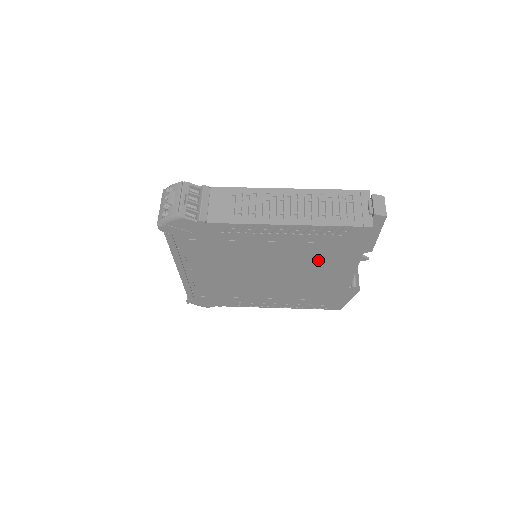
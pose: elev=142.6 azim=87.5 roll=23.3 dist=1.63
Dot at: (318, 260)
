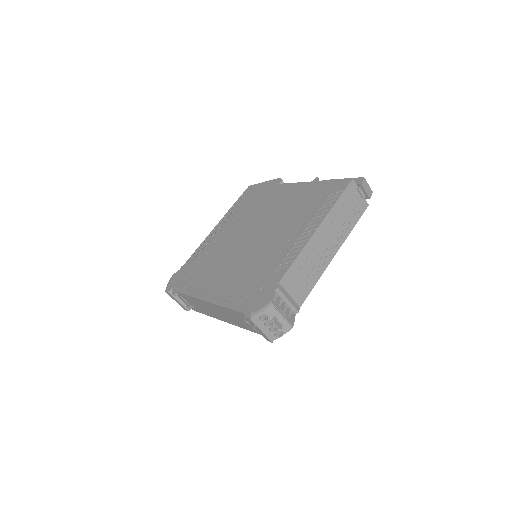
Dot at: occluded
